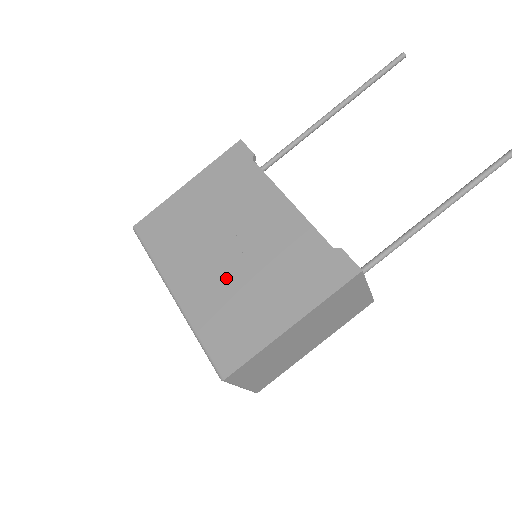
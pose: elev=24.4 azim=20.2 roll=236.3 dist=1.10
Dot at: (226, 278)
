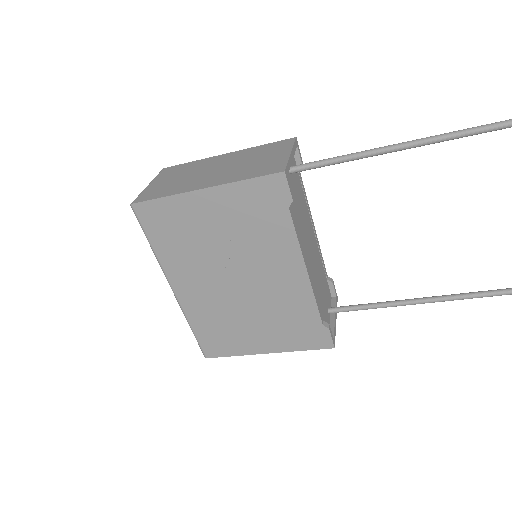
Dot at: (225, 302)
